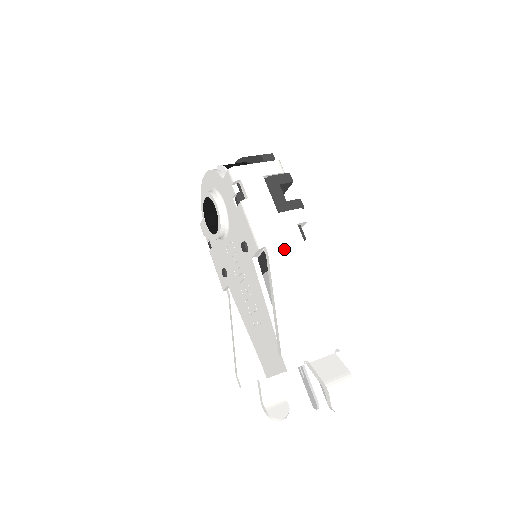
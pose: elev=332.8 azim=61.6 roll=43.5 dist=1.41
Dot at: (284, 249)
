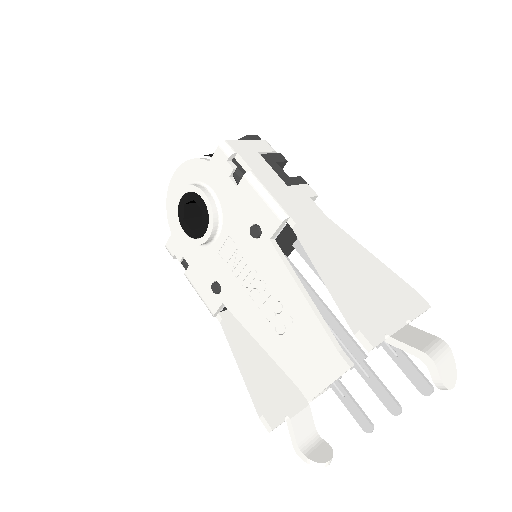
Dot at: (309, 220)
